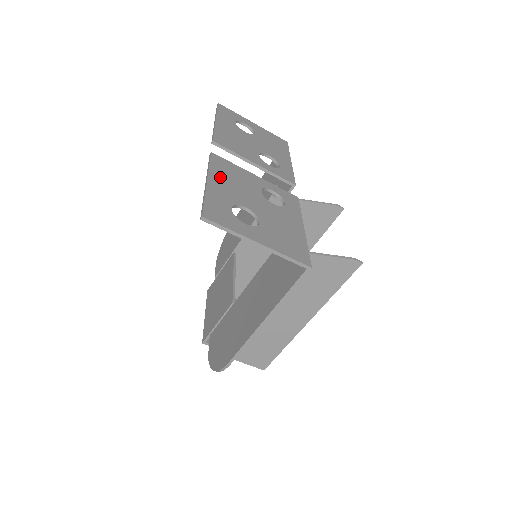
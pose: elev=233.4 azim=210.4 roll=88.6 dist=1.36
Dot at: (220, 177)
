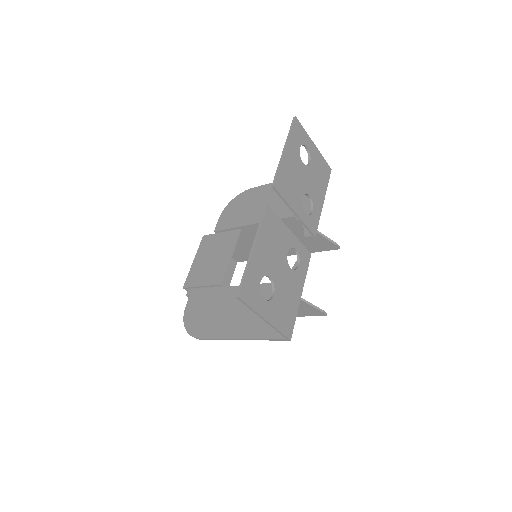
Dot at: (264, 241)
